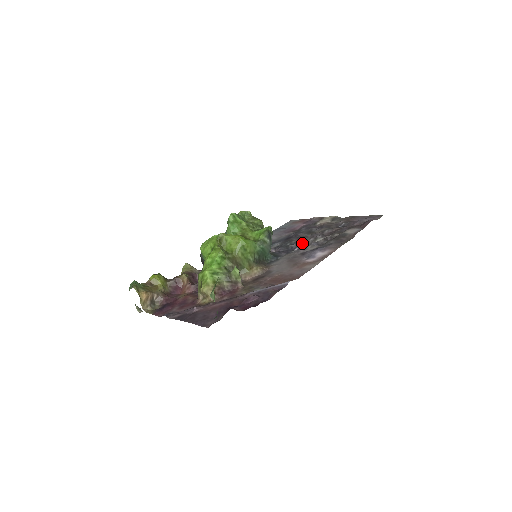
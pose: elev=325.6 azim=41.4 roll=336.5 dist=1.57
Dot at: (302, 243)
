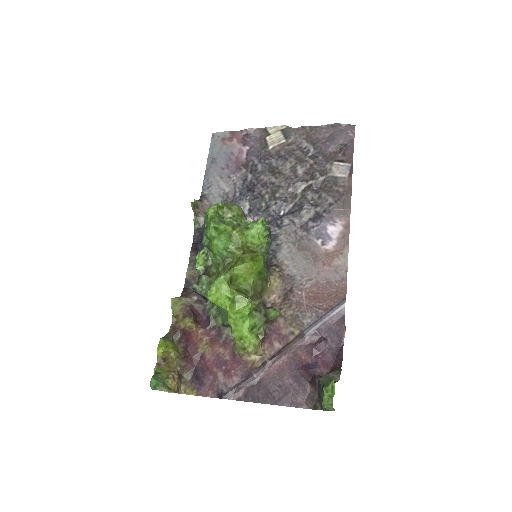
Dot at: (284, 201)
